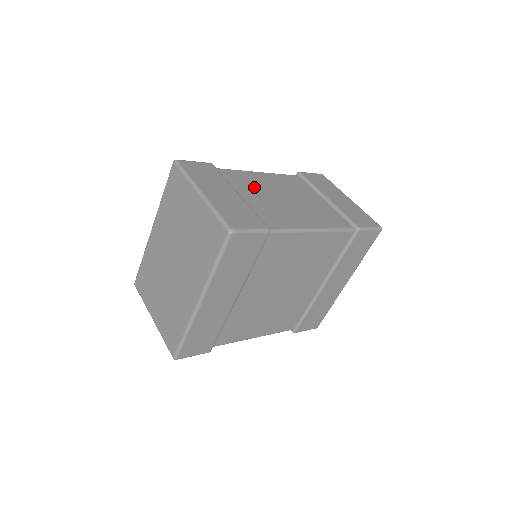
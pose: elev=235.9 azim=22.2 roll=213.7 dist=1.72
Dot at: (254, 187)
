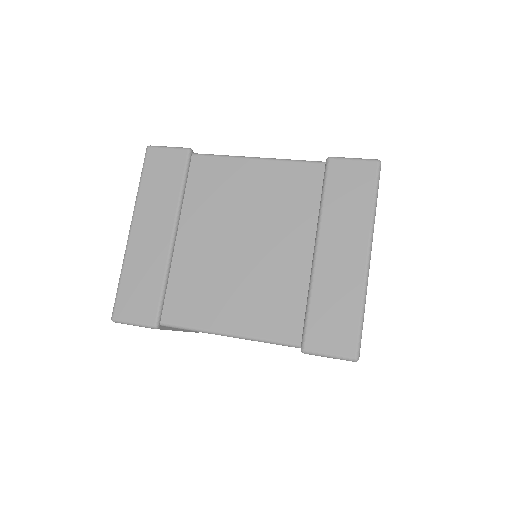
Dot at: occluded
